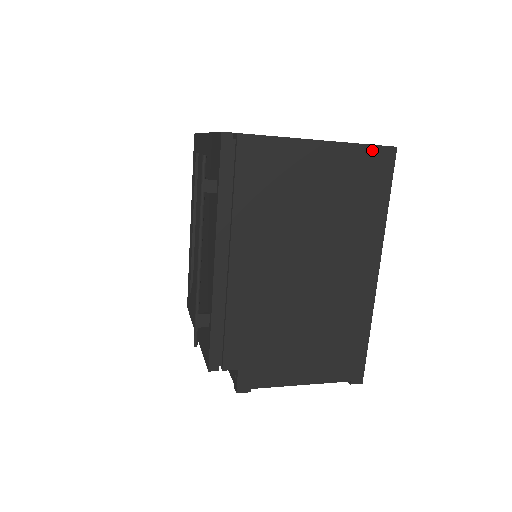
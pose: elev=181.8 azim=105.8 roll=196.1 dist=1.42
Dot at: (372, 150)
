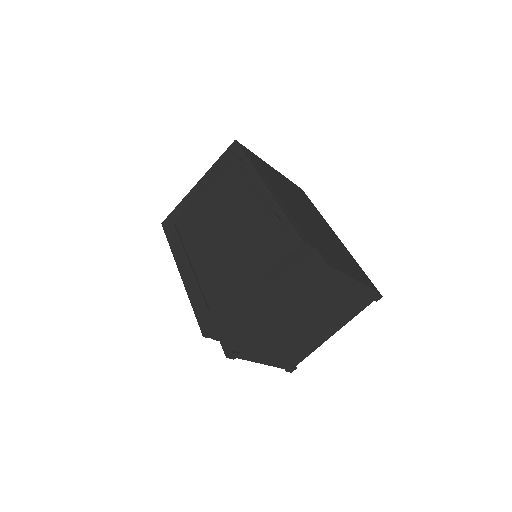
Dot at: occluded
